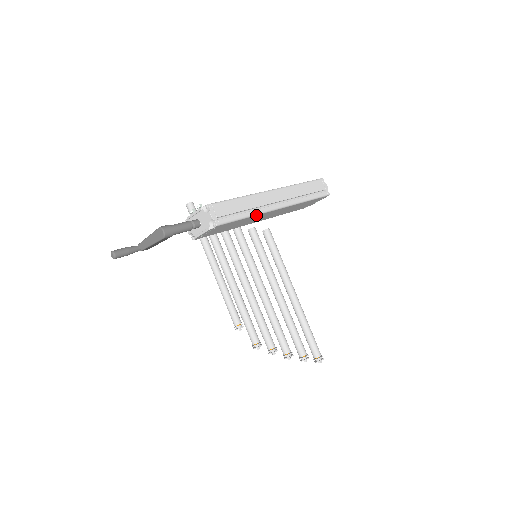
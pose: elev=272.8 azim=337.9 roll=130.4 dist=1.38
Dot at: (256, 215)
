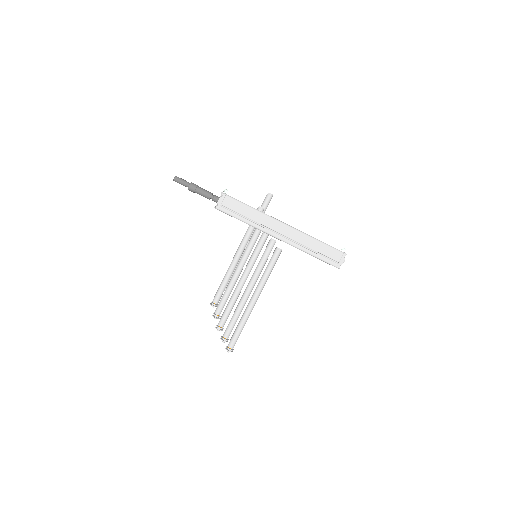
Dot at: (254, 227)
